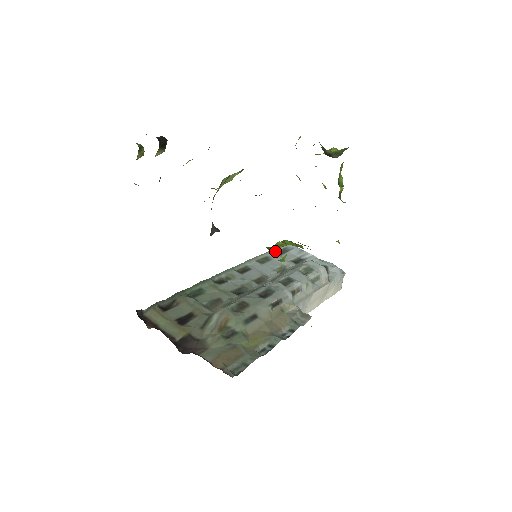
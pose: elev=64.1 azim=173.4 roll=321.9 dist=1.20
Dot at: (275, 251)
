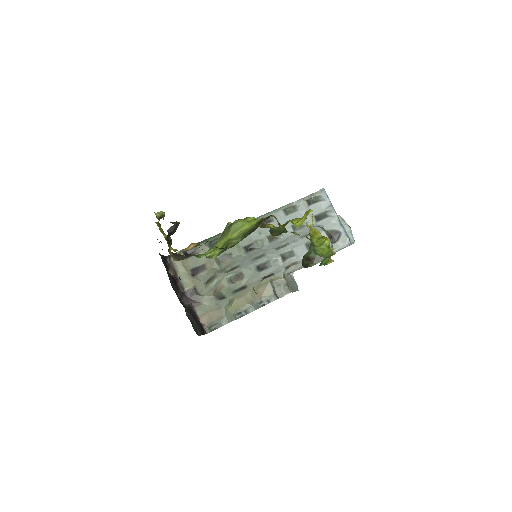
Dot at: (308, 198)
